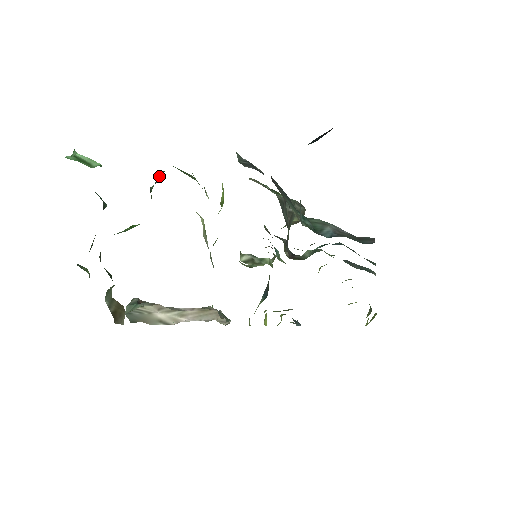
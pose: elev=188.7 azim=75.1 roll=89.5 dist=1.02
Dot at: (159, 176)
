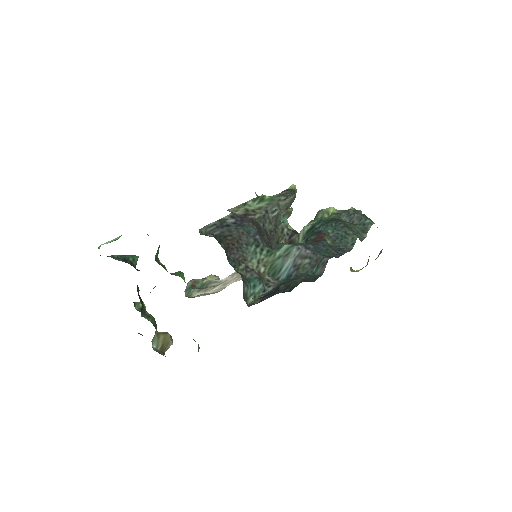
Dot at: (157, 251)
